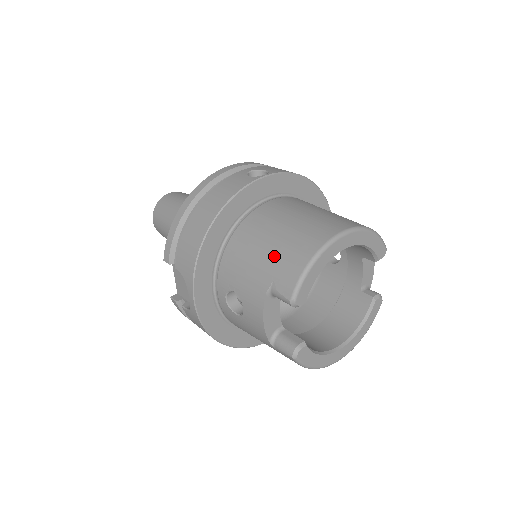
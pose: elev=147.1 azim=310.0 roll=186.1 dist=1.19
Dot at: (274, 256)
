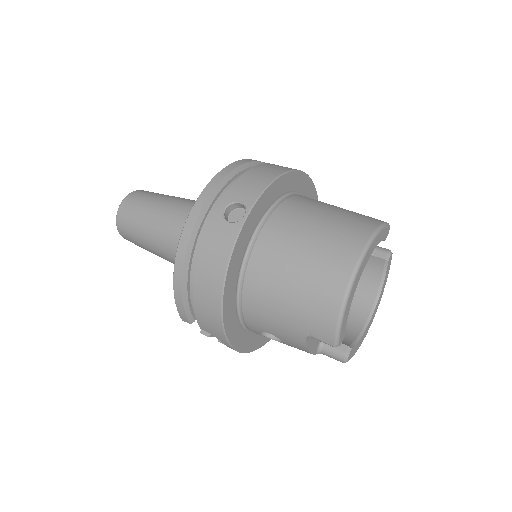
Dot at: (300, 309)
